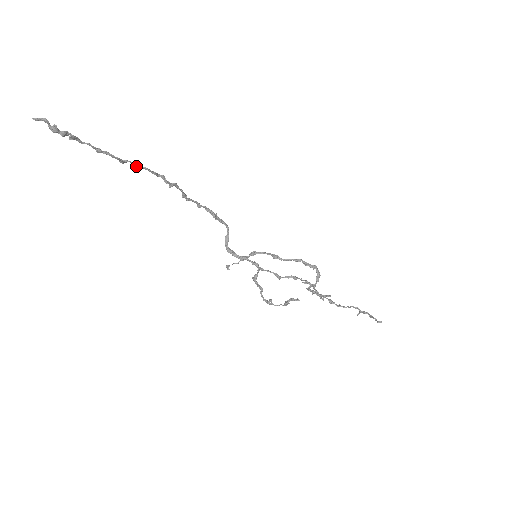
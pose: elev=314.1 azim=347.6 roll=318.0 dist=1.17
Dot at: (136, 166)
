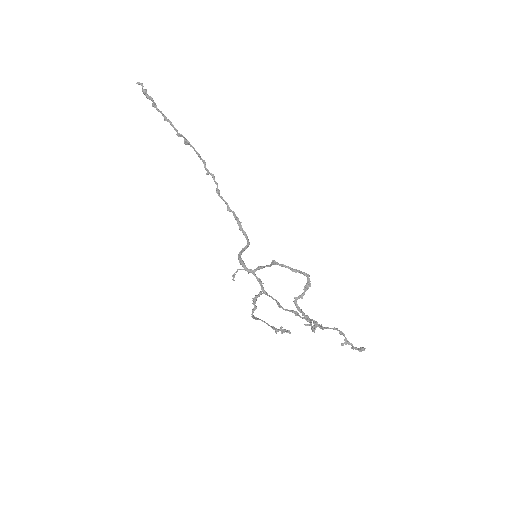
Dot at: (185, 139)
